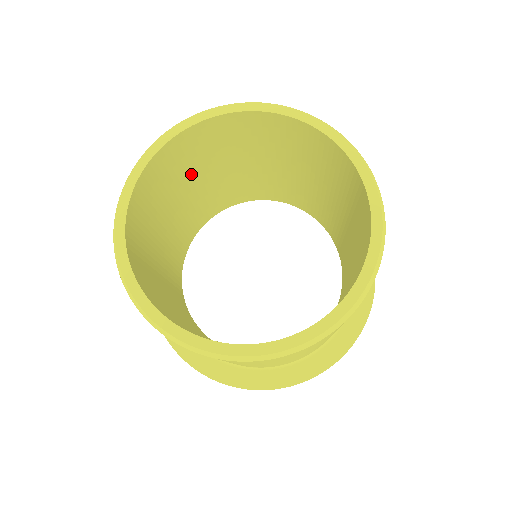
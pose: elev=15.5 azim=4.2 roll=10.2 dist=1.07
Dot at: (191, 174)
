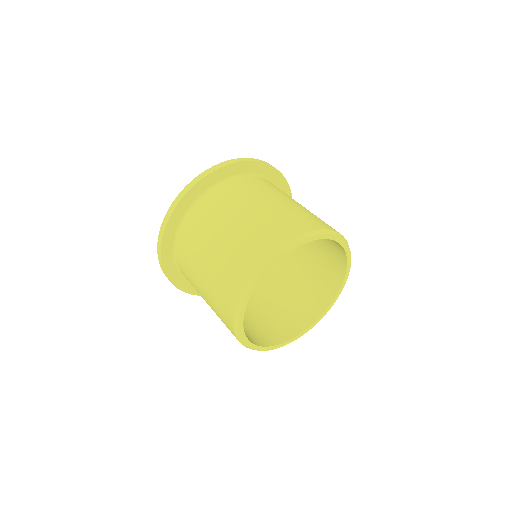
Dot at: occluded
